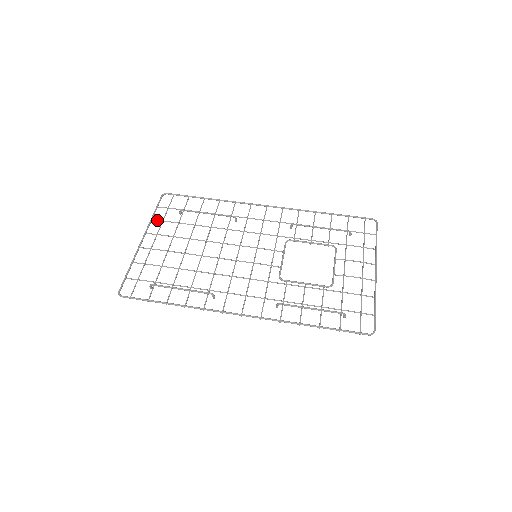
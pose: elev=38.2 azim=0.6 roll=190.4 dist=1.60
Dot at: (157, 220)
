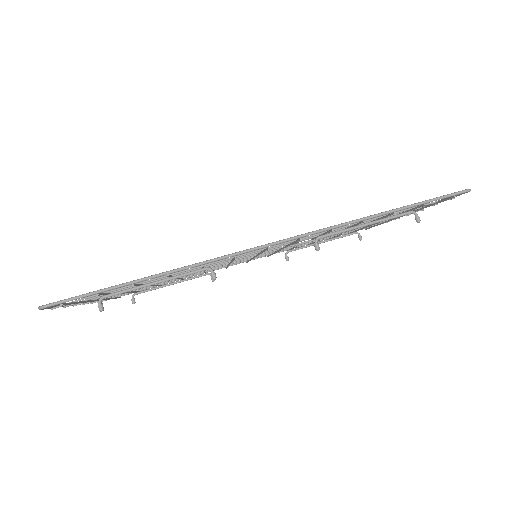
Dot at: occluded
